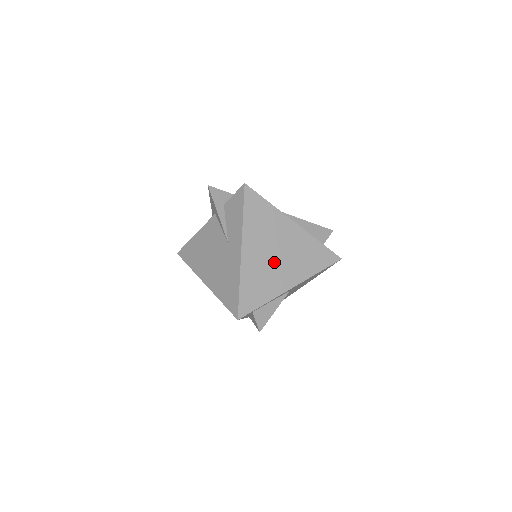
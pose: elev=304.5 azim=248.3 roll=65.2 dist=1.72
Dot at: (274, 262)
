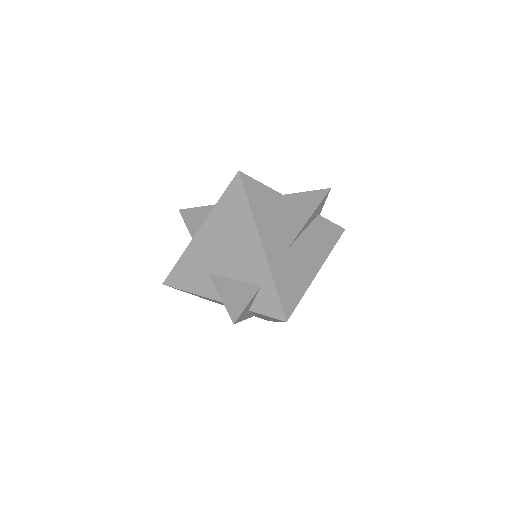
Dot at: occluded
